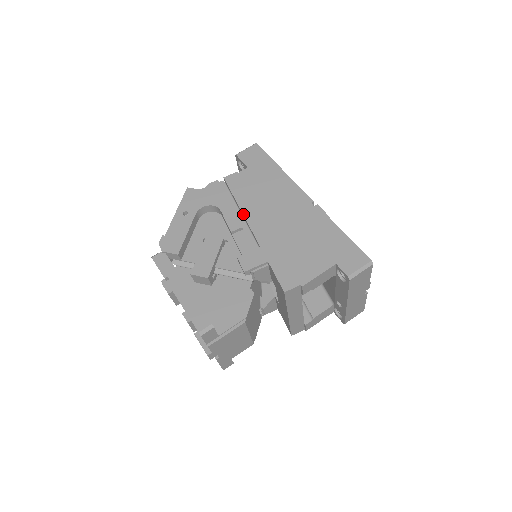
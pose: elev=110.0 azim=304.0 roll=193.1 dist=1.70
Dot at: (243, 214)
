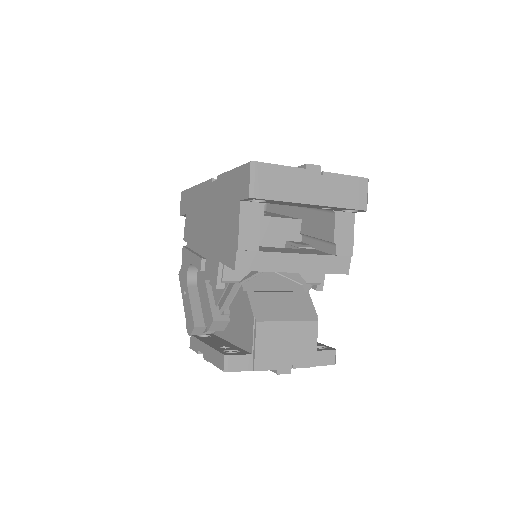
Dot at: occluded
